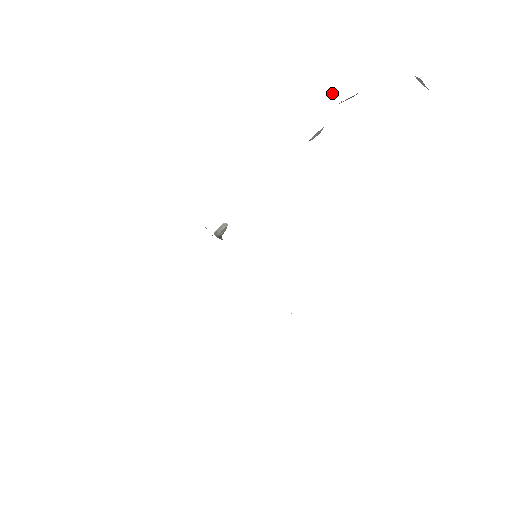
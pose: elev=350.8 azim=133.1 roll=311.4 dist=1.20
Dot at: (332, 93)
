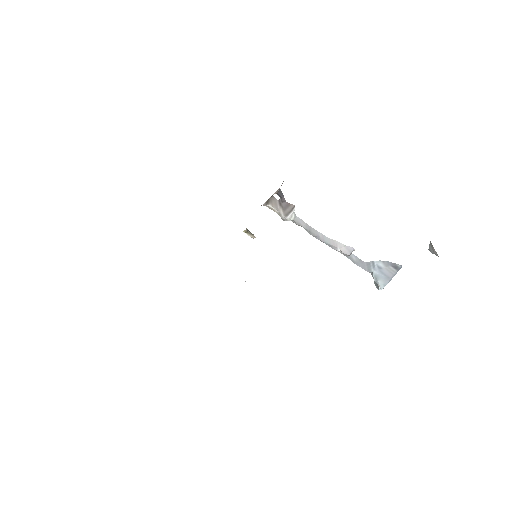
Dot at: (375, 285)
